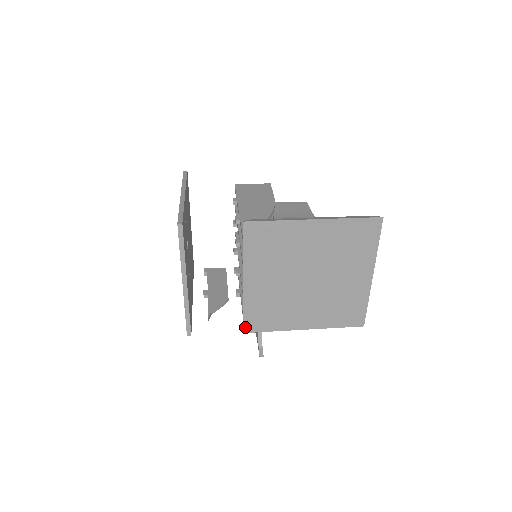
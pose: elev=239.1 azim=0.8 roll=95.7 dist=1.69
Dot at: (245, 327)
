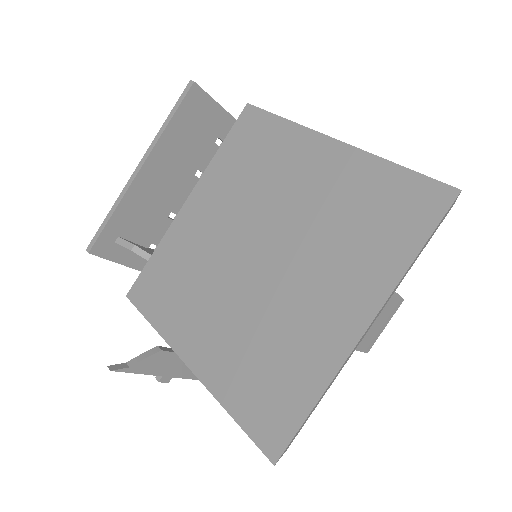
Dot at: (135, 287)
